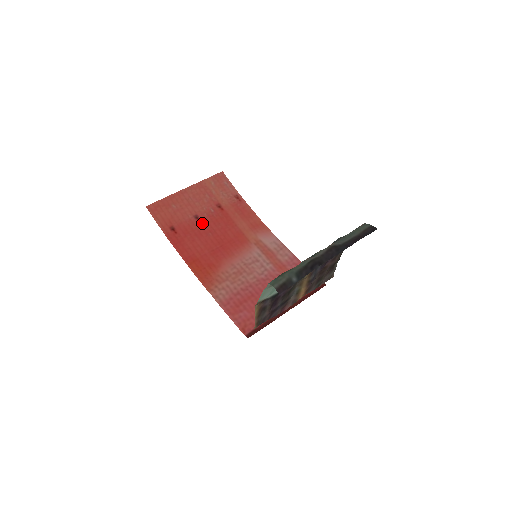
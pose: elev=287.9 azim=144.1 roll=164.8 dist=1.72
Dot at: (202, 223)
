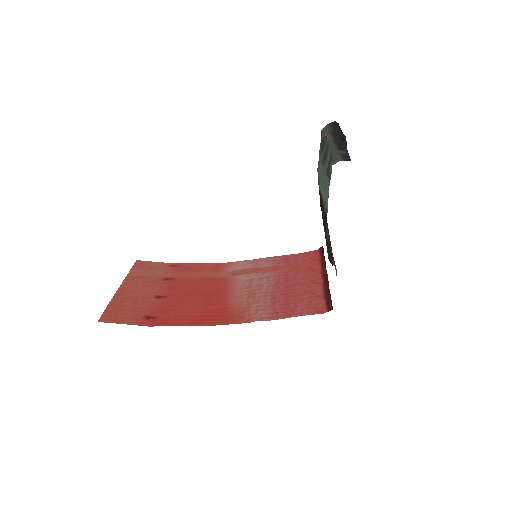
Dot at: (169, 297)
